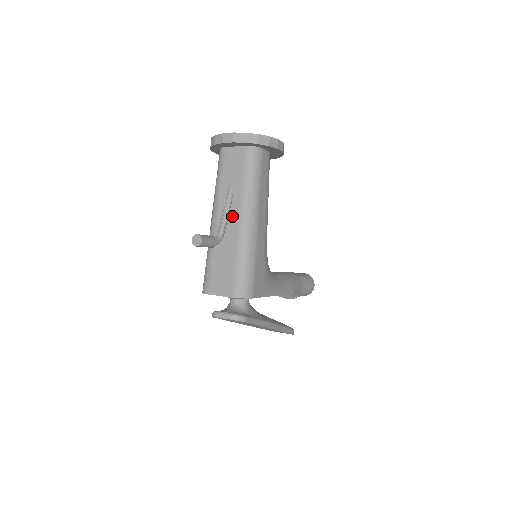
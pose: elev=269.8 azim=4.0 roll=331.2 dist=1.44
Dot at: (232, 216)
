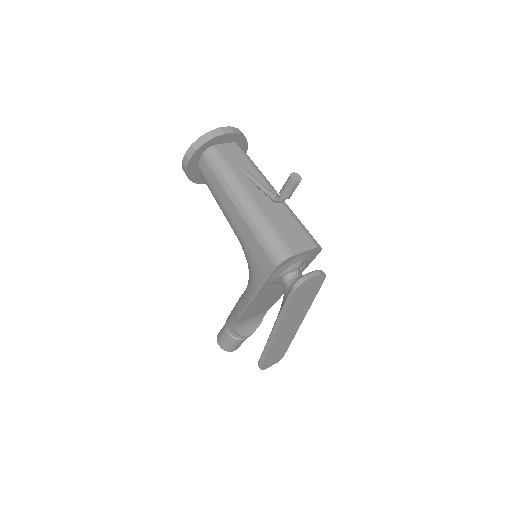
Dot at: occluded
